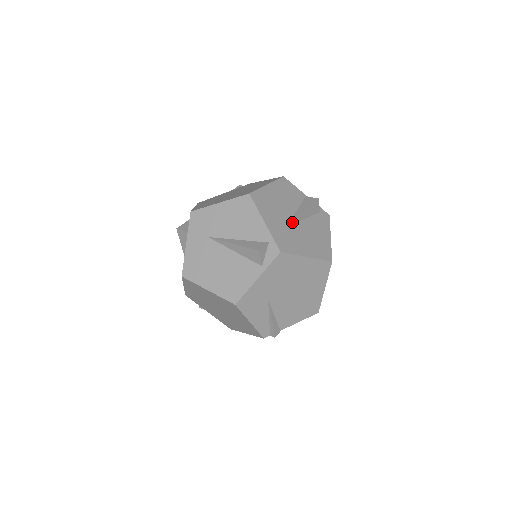
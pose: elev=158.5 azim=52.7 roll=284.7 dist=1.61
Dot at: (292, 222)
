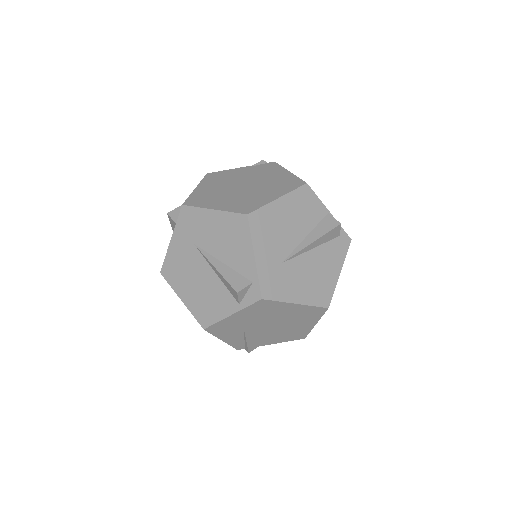
Dot at: (293, 255)
